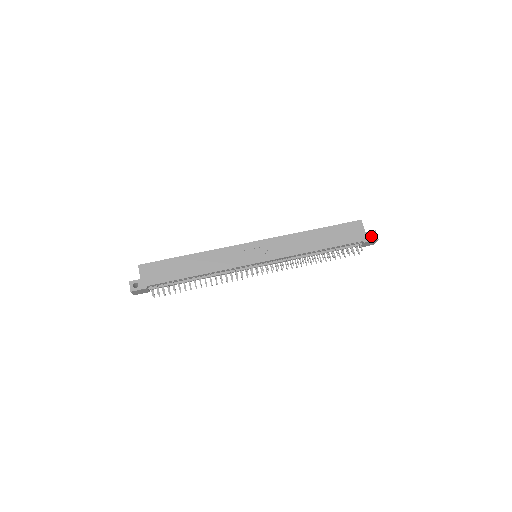
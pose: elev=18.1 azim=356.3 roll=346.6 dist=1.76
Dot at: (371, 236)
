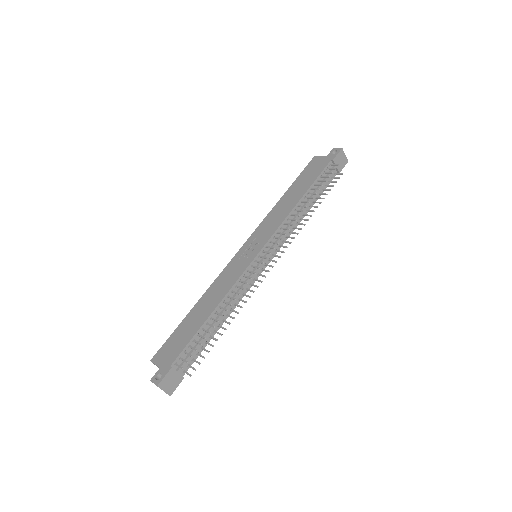
Dot at: occluded
